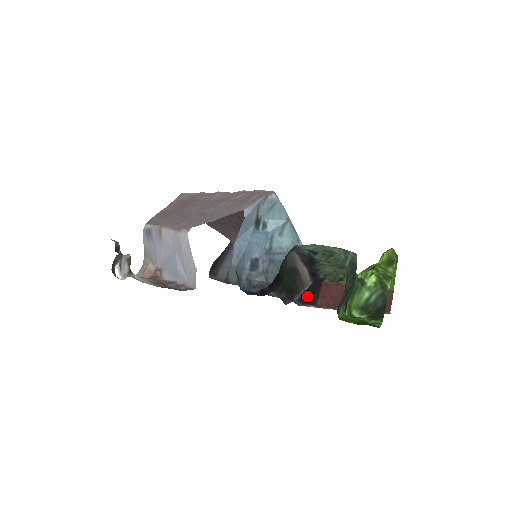
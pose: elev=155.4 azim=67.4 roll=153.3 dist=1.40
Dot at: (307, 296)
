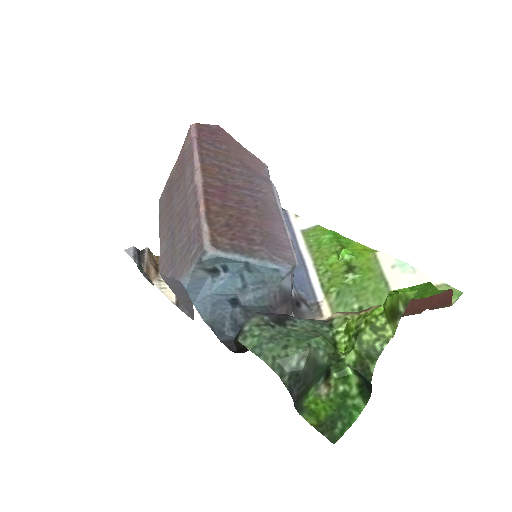
Dot at: occluded
